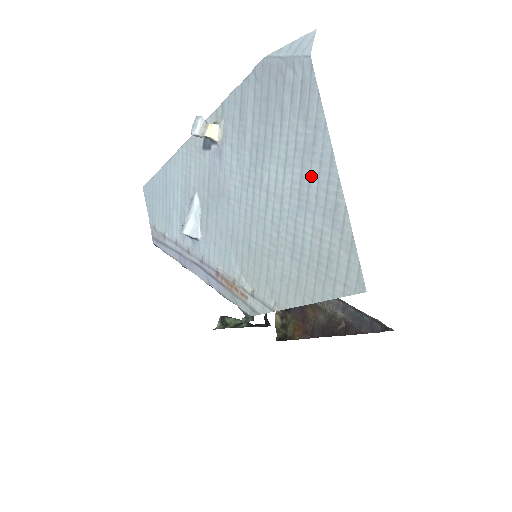
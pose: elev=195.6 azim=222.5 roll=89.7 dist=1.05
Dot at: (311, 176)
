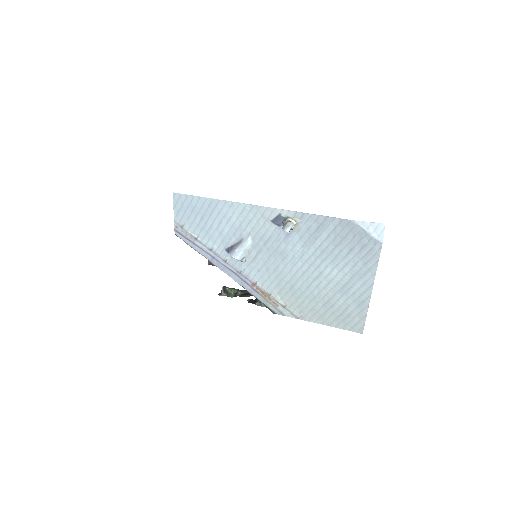
Dot at: (355, 285)
